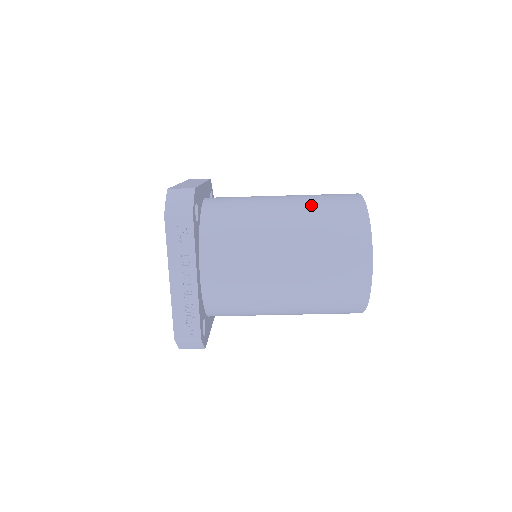
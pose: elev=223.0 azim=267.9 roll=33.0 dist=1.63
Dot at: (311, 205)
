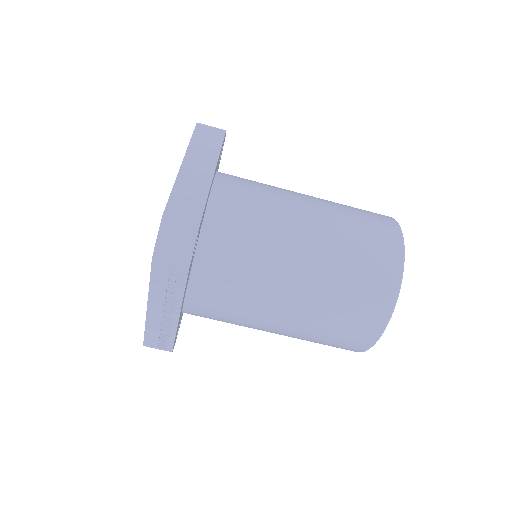
Dot at: (340, 253)
